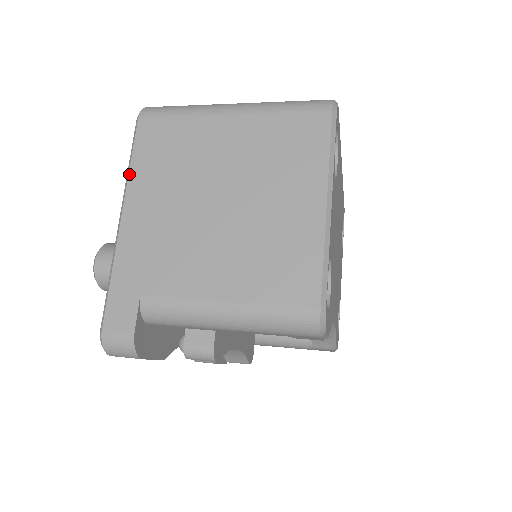
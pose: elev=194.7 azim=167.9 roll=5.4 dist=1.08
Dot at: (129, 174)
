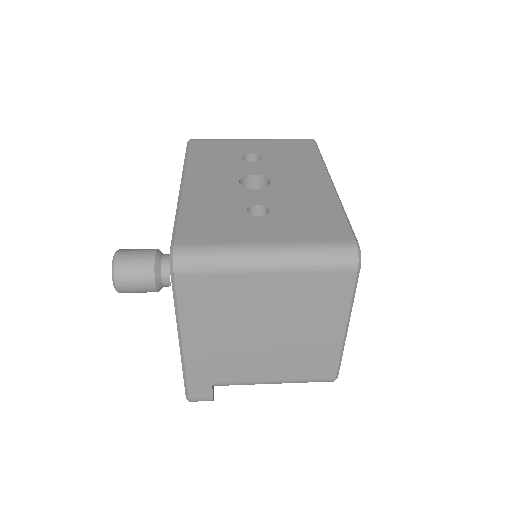
Dot at: (179, 318)
